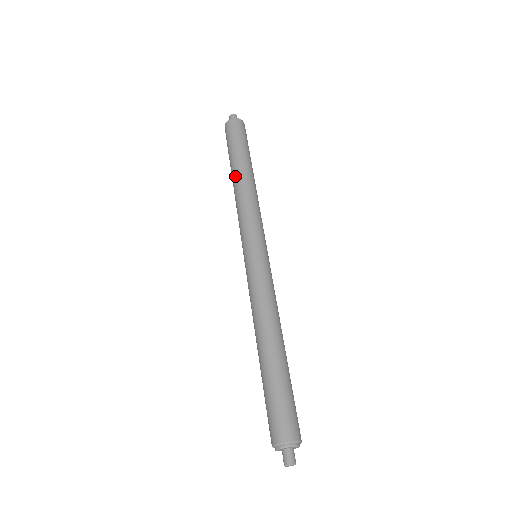
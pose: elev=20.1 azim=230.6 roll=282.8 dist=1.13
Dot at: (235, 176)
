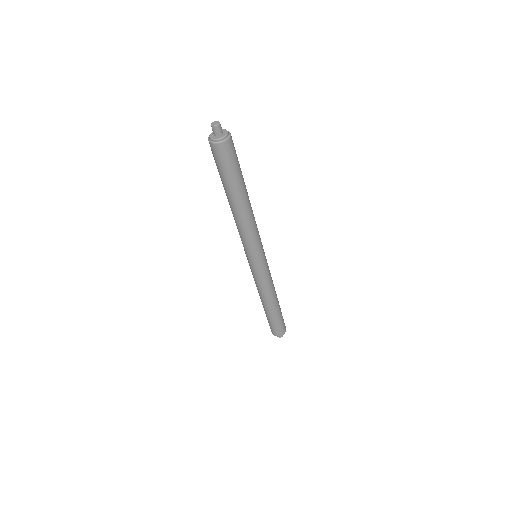
Dot at: occluded
